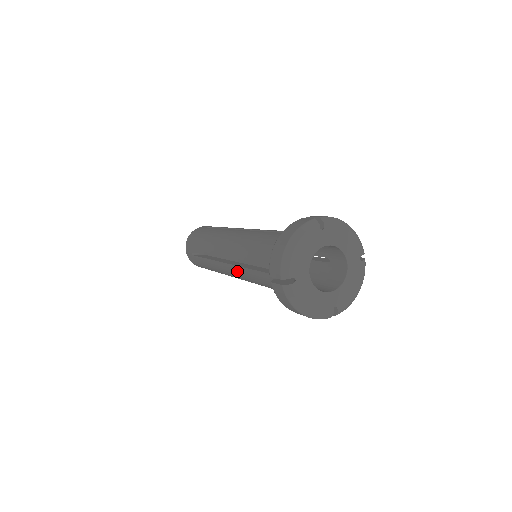
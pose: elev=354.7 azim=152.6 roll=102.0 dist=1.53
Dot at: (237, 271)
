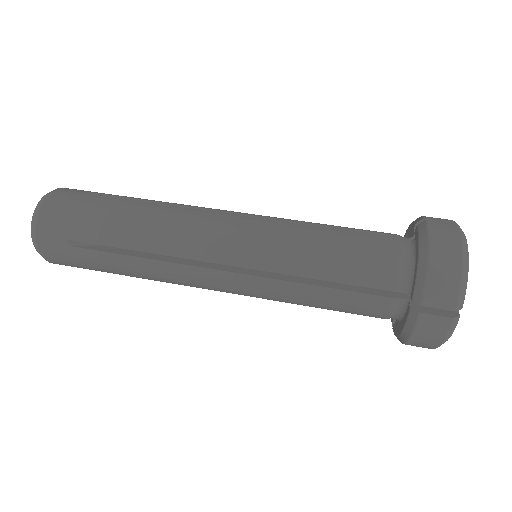
Dot at: (255, 284)
